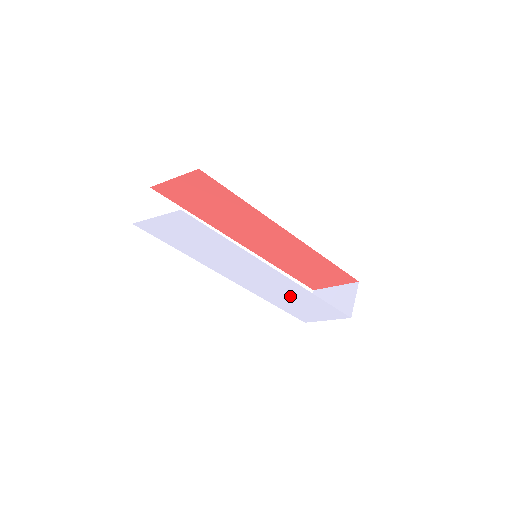
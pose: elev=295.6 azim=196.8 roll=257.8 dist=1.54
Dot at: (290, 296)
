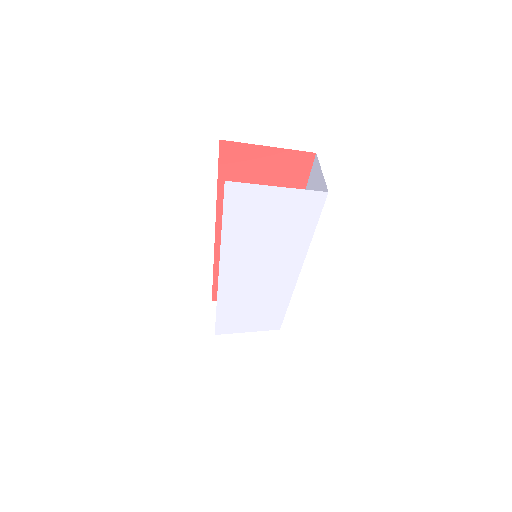
Dot at: (258, 303)
